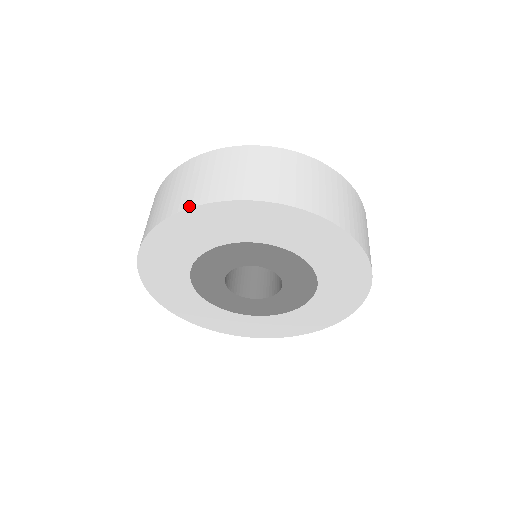
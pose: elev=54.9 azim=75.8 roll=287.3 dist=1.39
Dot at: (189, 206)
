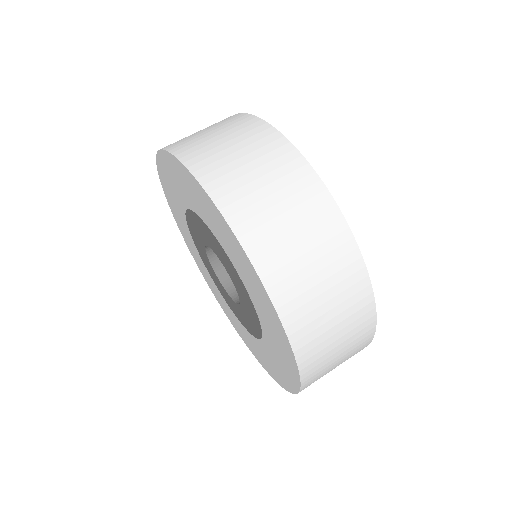
Dot at: (244, 243)
